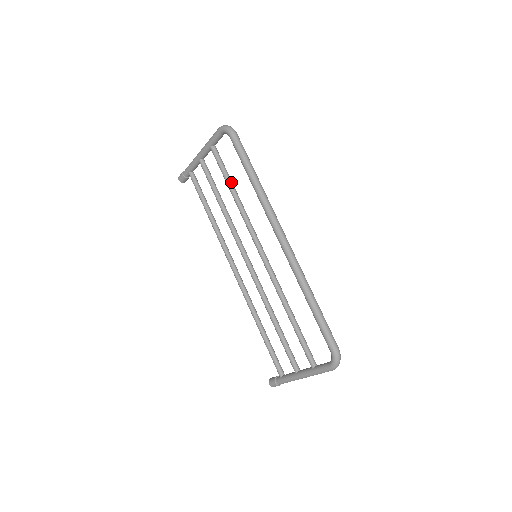
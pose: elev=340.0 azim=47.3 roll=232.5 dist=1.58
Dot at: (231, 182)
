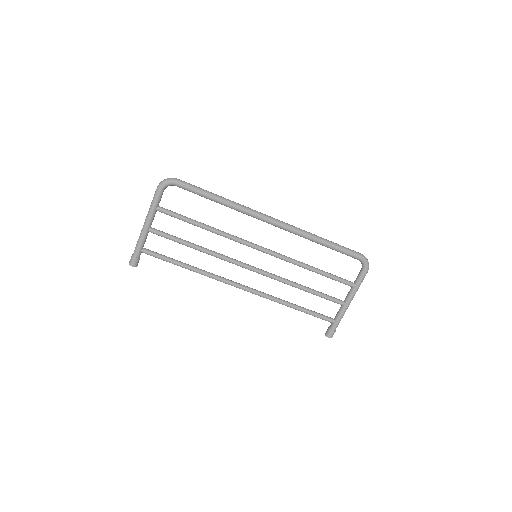
Dot at: (196, 221)
